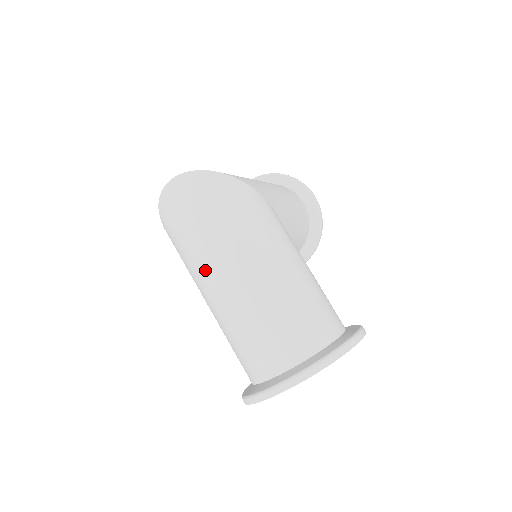
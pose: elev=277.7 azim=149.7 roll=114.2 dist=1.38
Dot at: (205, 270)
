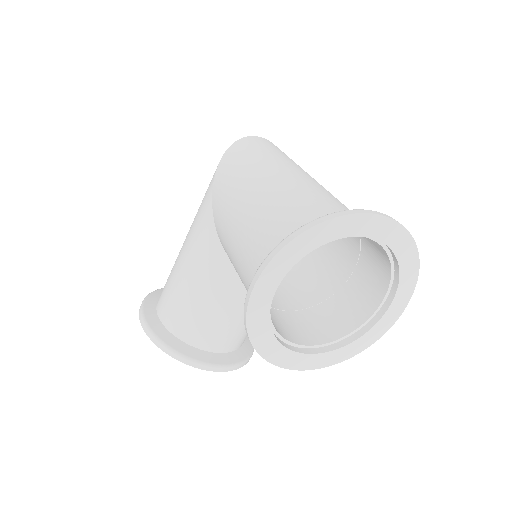
Dot at: (282, 165)
